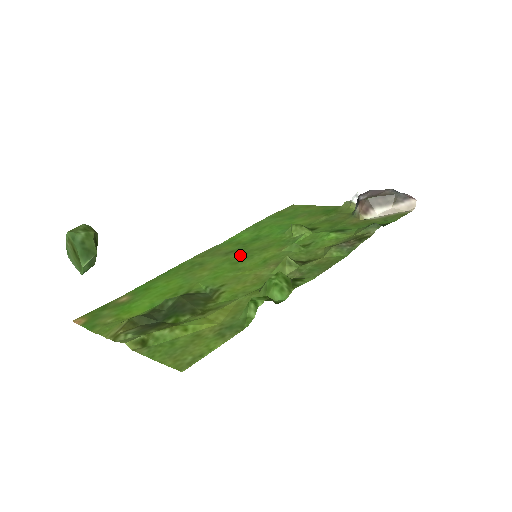
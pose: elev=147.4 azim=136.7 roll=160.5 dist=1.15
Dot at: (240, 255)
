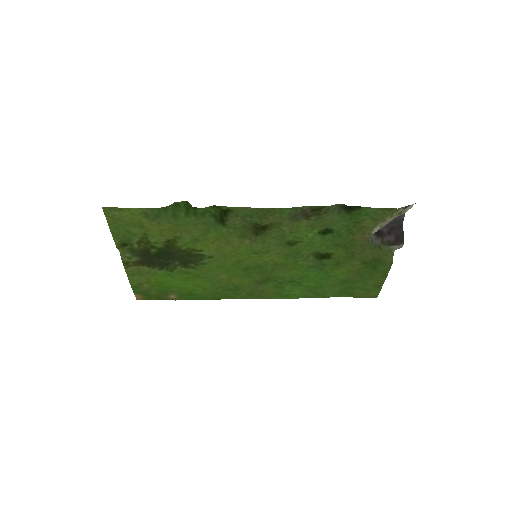
Dot at: (259, 273)
